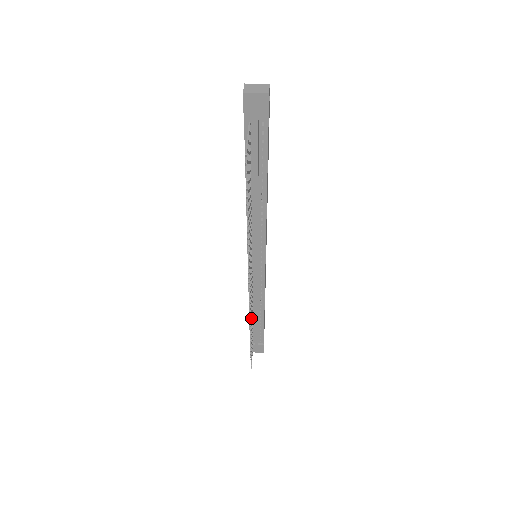
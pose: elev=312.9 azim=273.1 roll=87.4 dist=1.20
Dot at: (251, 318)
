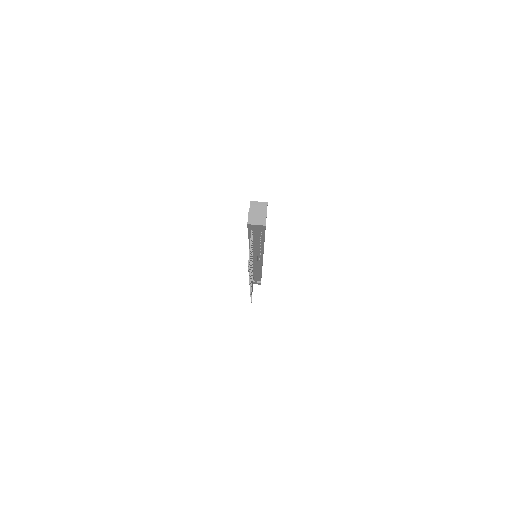
Dot at: occluded
